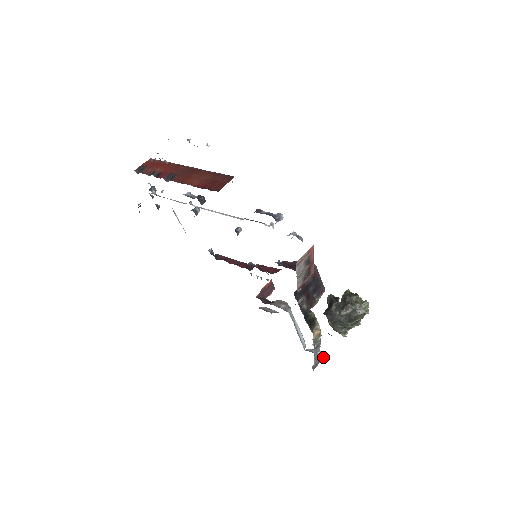
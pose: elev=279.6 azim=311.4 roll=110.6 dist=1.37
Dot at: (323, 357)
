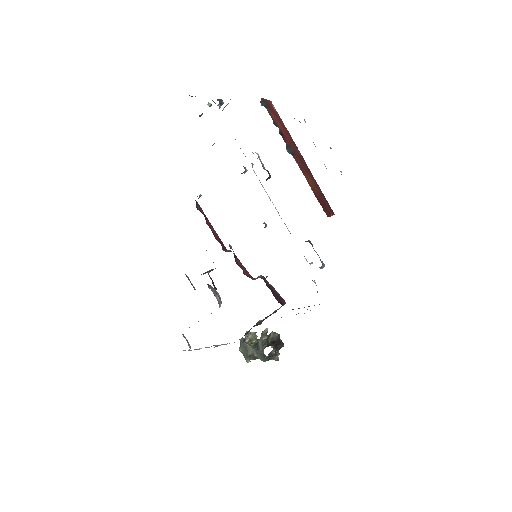
Dot at: occluded
